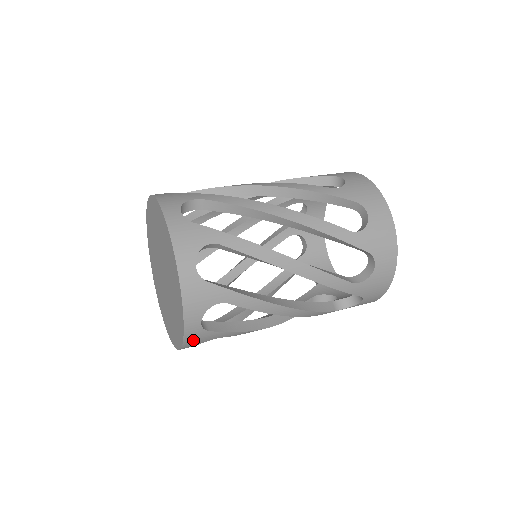
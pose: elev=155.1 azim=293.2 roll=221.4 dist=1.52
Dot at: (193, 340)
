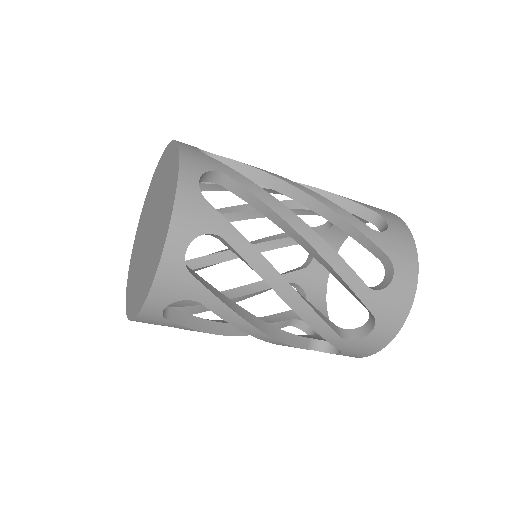
Dot at: (191, 156)
